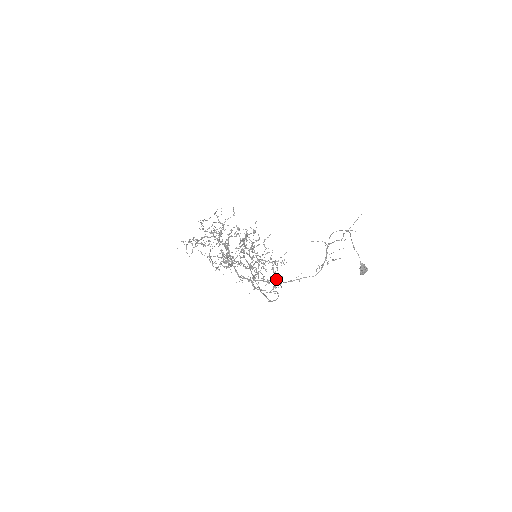
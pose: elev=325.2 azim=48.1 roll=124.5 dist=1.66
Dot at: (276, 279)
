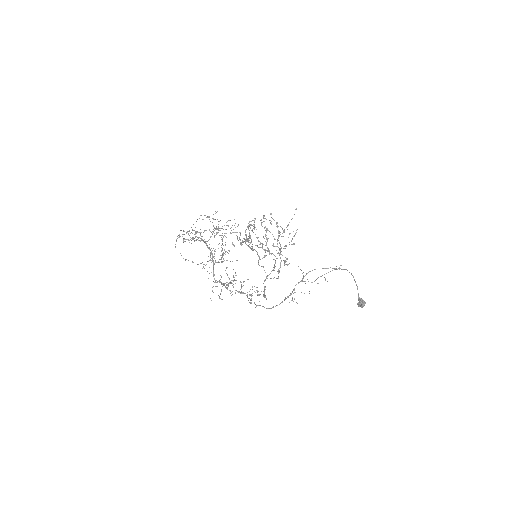
Dot at: occluded
